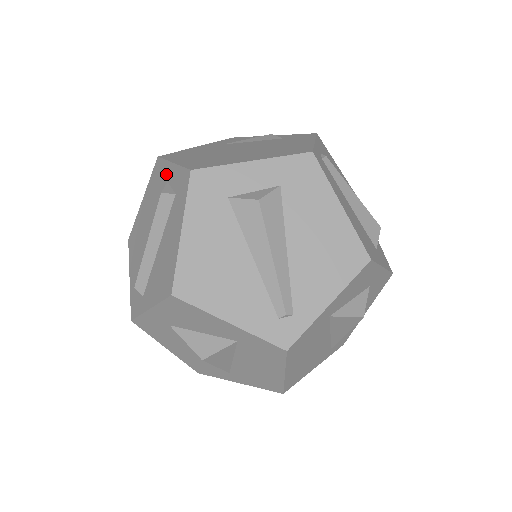
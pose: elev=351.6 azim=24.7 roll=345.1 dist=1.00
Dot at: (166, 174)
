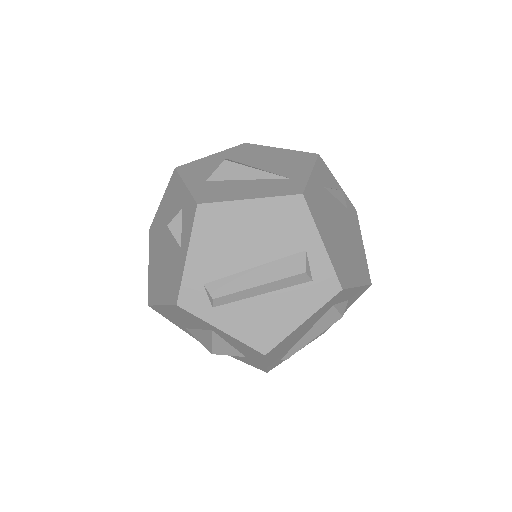
Dot at: (308, 239)
